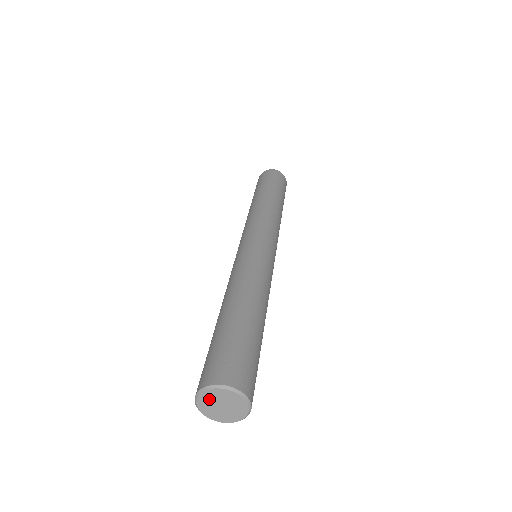
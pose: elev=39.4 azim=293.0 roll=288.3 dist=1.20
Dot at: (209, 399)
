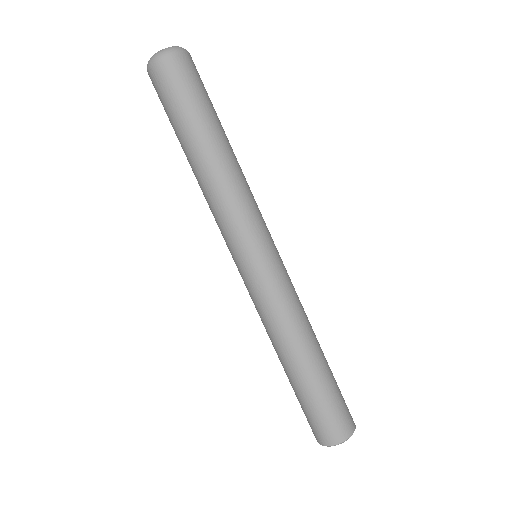
Dot at: occluded
